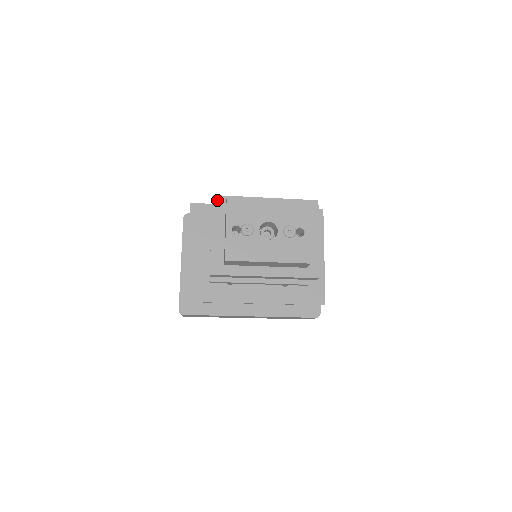
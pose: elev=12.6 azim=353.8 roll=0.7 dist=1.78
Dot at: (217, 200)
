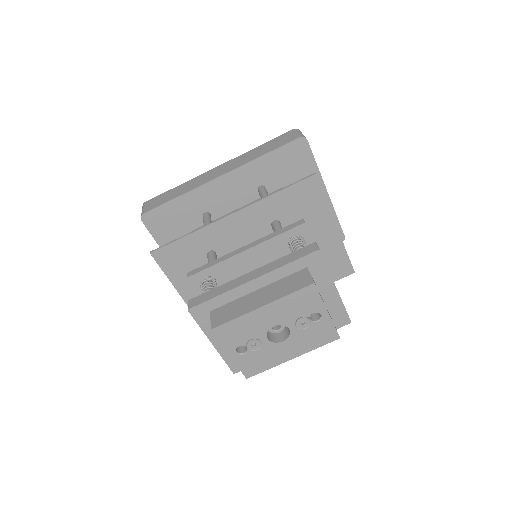
Dot at: (196, 312)
